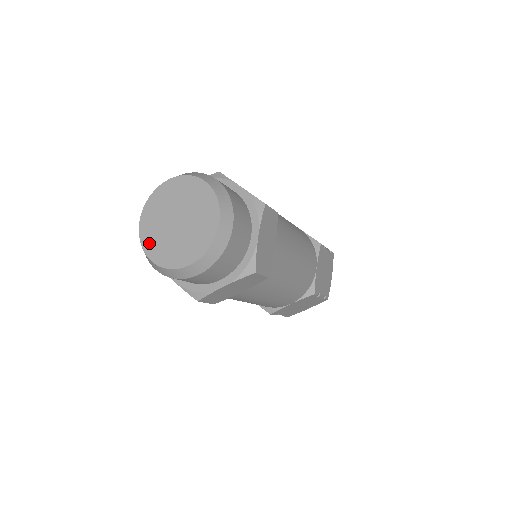
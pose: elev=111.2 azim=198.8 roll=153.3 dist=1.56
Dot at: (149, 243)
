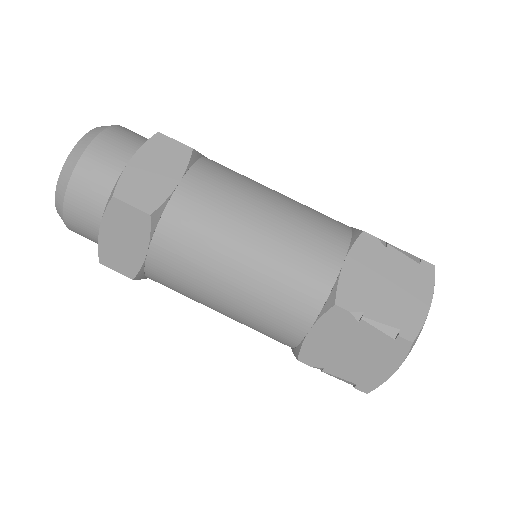
Dot at: occluded
